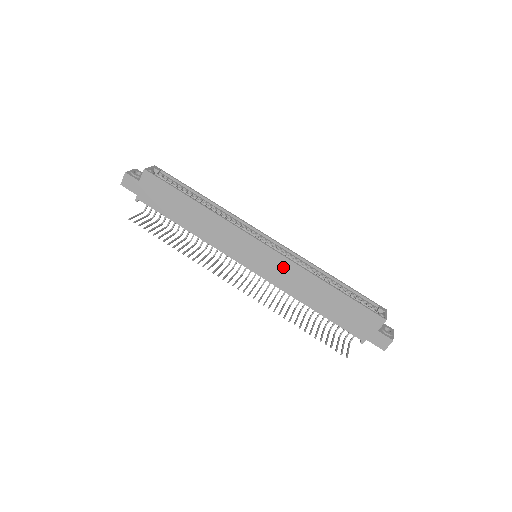
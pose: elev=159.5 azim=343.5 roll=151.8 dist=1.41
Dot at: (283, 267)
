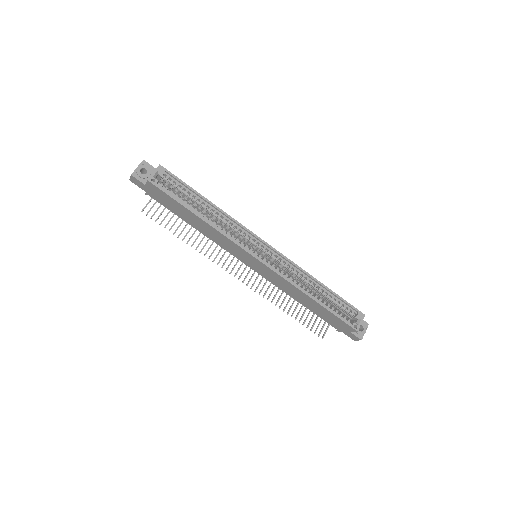
Dot at: (276, 277)
